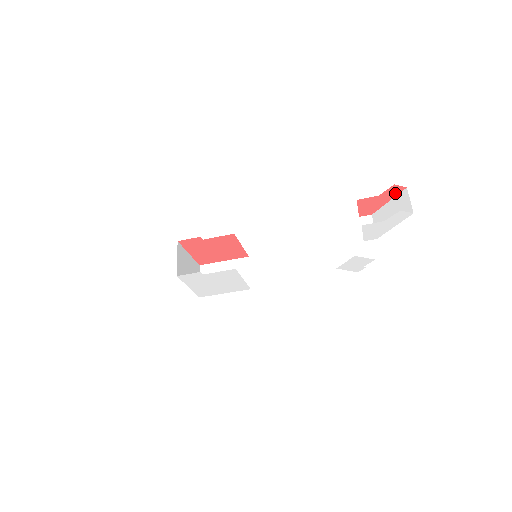
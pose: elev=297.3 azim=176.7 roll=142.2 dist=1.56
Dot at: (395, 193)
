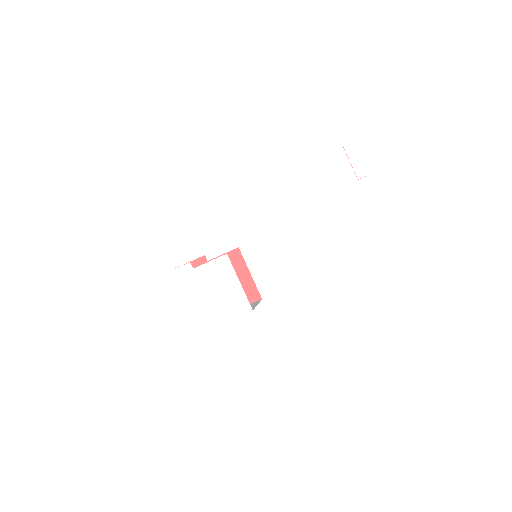
Dot at: occluded
